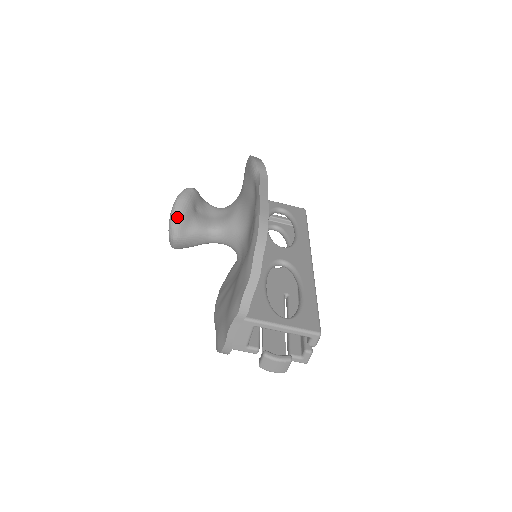
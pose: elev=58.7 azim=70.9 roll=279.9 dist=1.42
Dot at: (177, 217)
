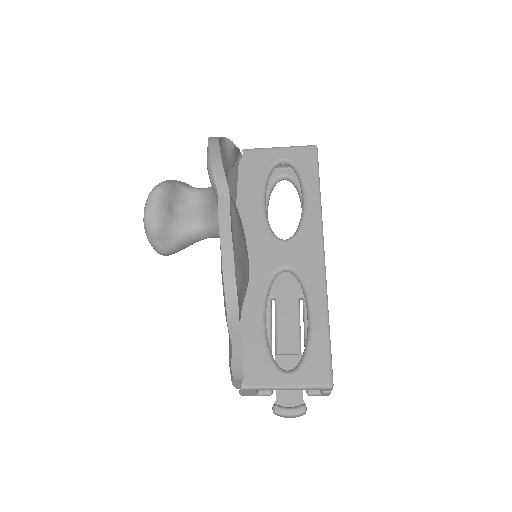
Dot at: (152, 234)
